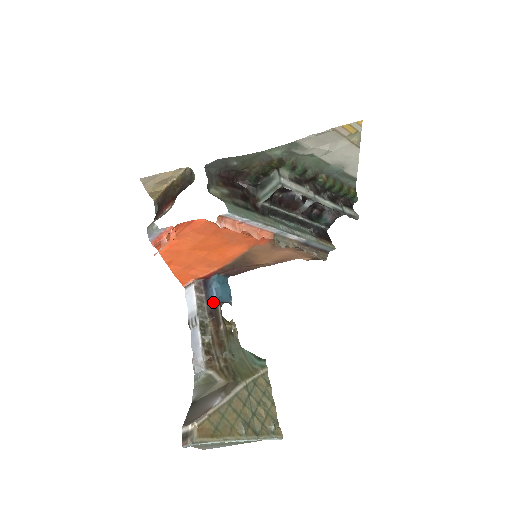
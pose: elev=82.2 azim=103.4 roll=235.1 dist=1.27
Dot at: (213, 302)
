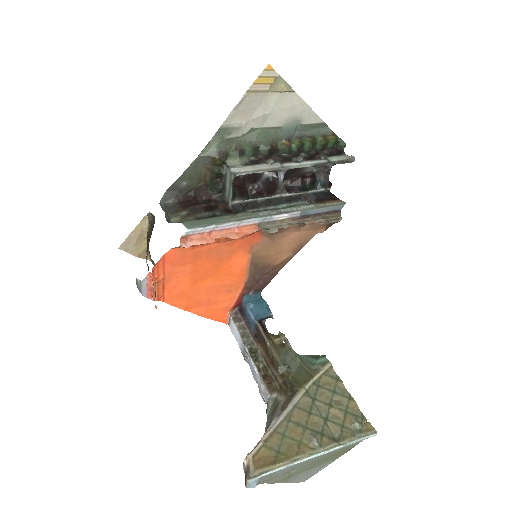
Dot at: (253, 324)
